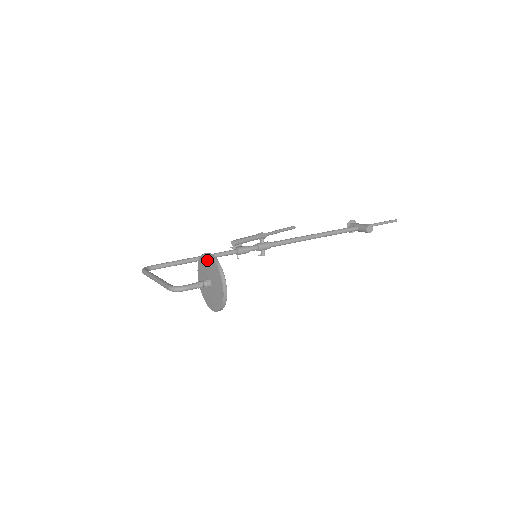
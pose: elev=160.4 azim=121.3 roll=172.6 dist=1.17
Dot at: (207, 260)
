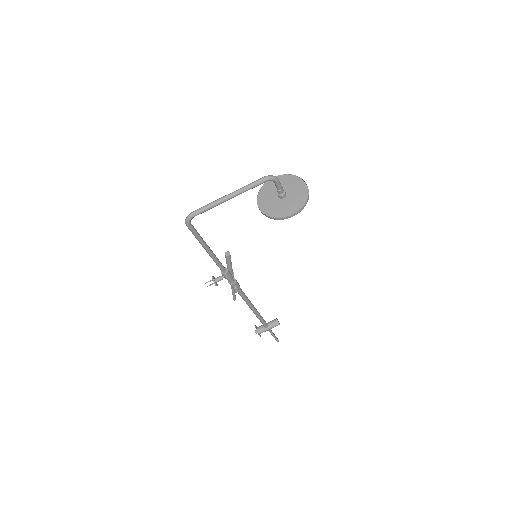
Dot at: occluded
